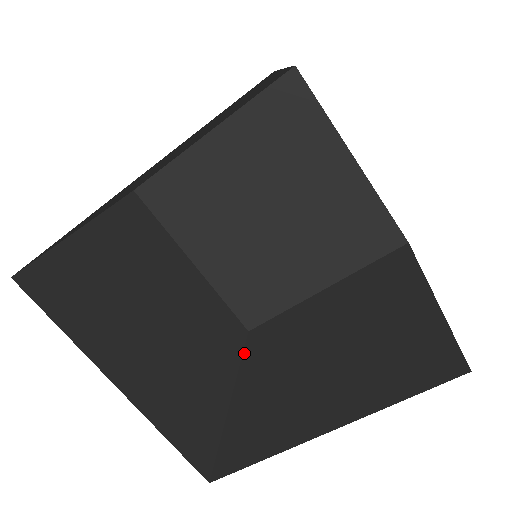
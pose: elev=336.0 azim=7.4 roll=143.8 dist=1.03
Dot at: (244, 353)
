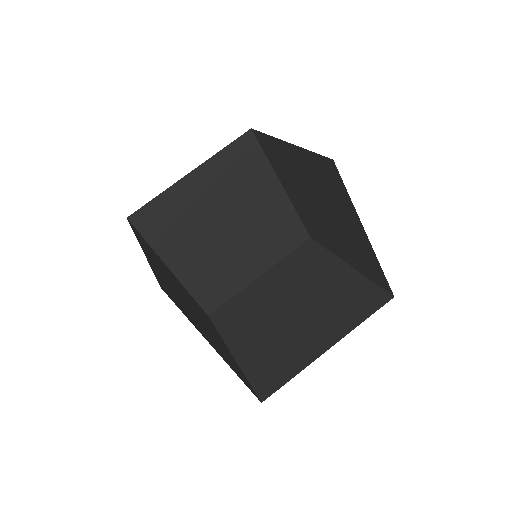
Dot at: (218, 330)
